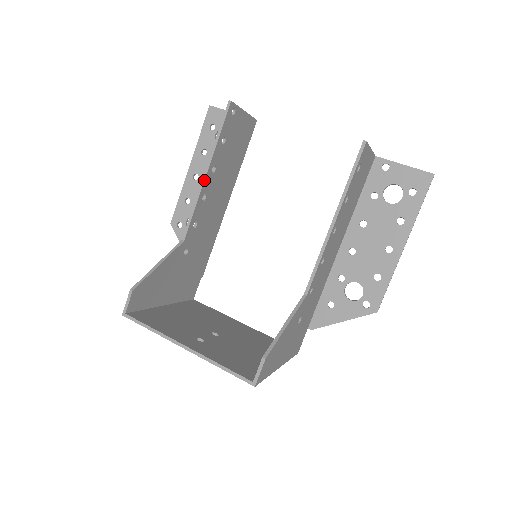
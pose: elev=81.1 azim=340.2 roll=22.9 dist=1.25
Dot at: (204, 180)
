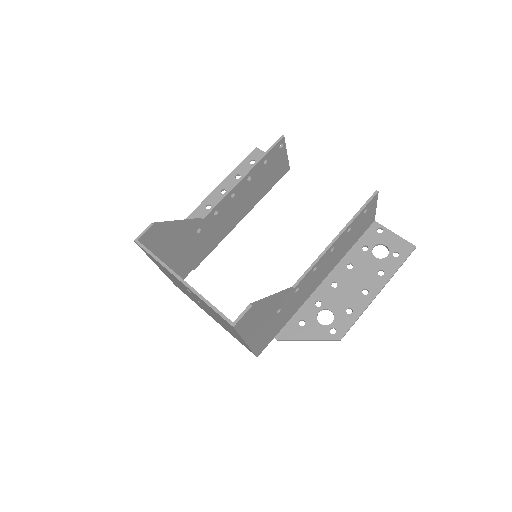
Dot at: (240, 180)
